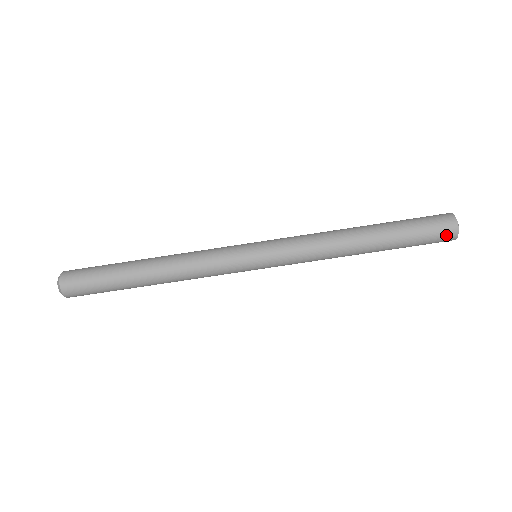
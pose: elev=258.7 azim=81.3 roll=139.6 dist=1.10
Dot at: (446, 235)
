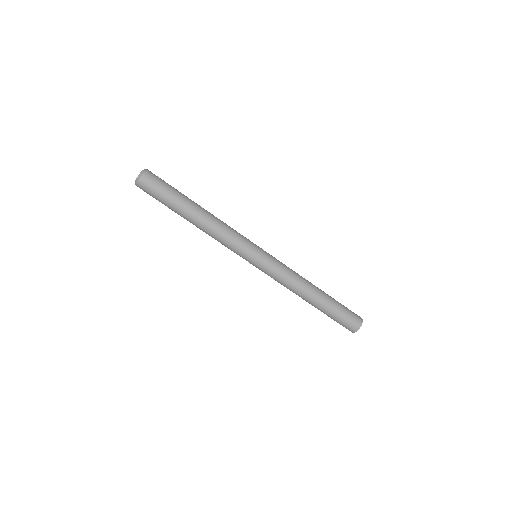
Dot at: (349, 328)
